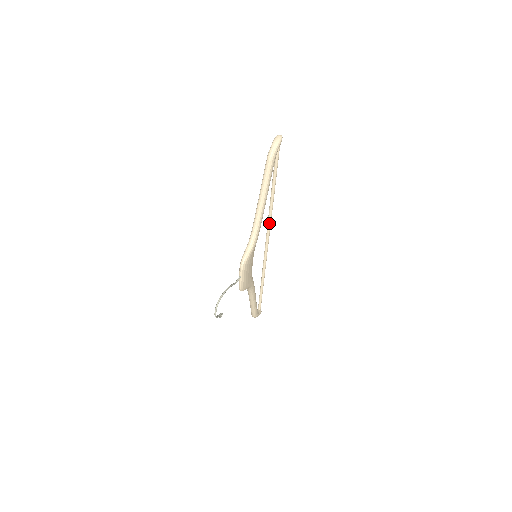
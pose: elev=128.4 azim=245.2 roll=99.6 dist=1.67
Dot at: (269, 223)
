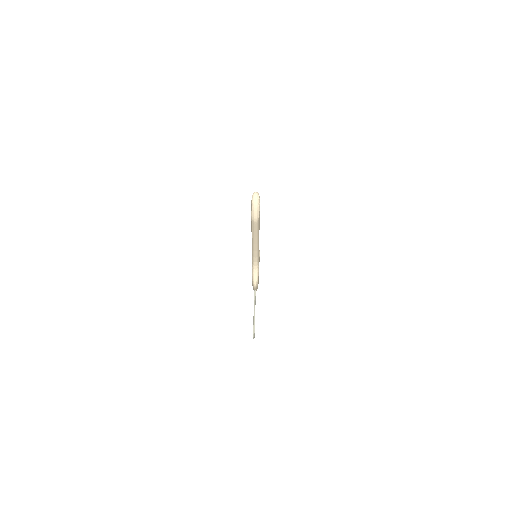
Dot at: occluded
